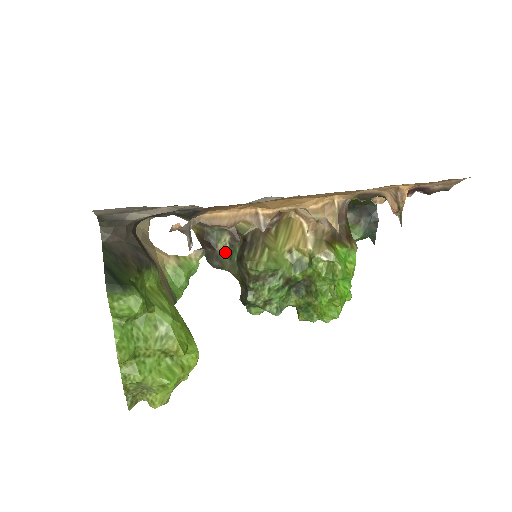
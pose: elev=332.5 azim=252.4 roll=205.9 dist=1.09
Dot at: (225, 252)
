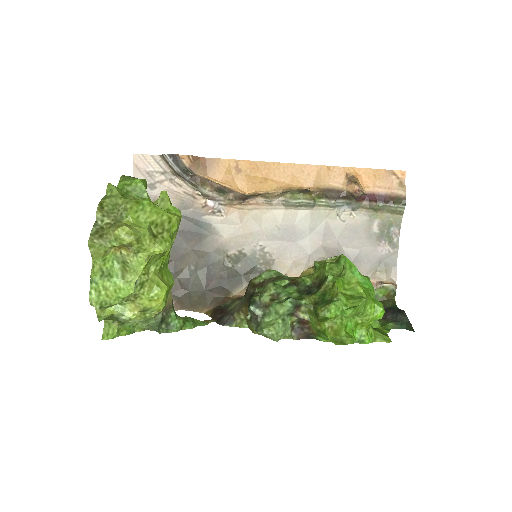
Dot at: occluded
